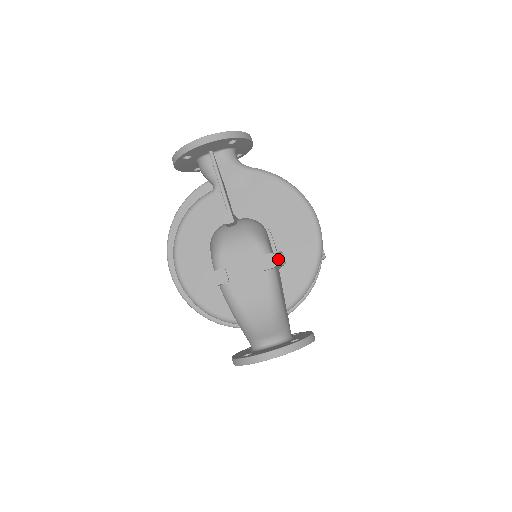
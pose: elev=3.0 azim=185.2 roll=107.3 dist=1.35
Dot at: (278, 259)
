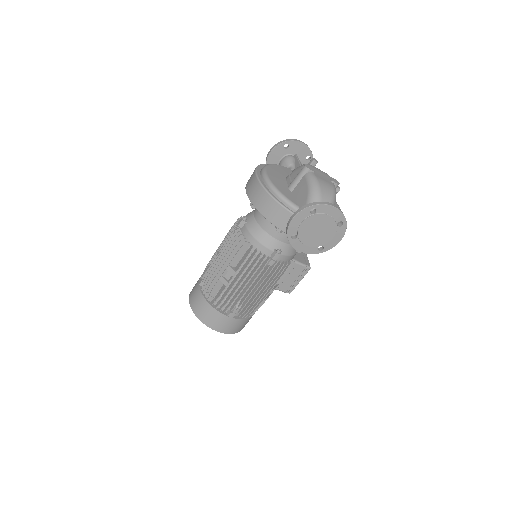
Dot at: (337, 186)
